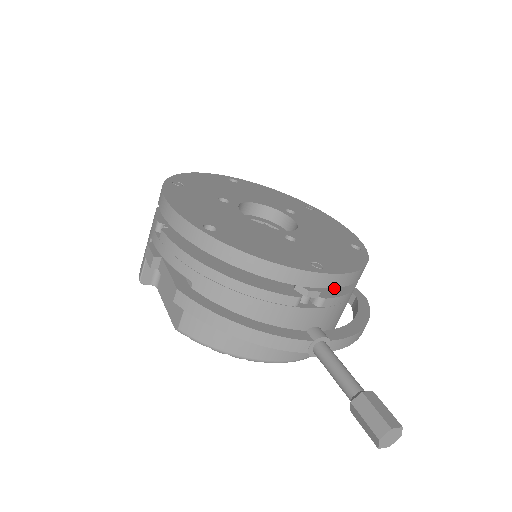
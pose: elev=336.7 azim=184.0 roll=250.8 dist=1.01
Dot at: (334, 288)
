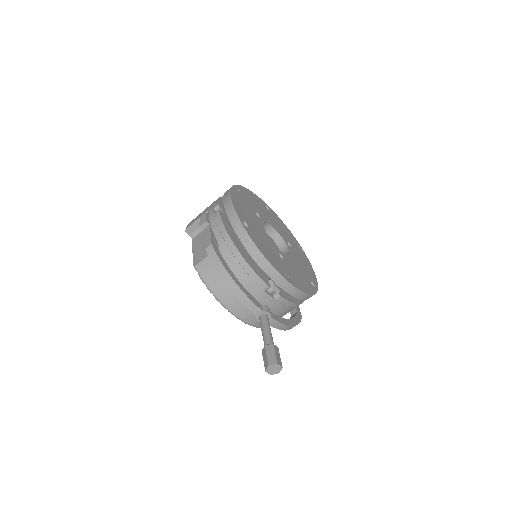
Dot at: (288, 296)
